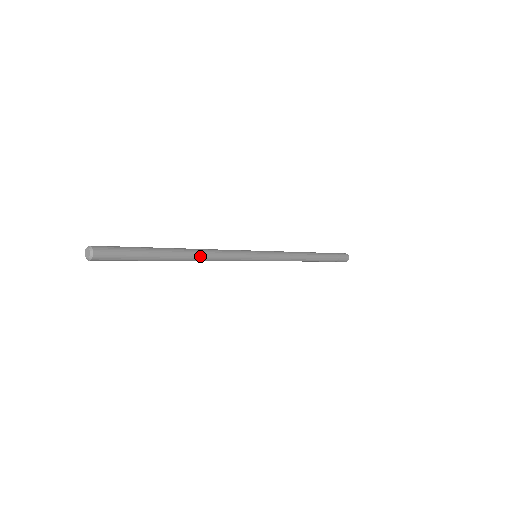
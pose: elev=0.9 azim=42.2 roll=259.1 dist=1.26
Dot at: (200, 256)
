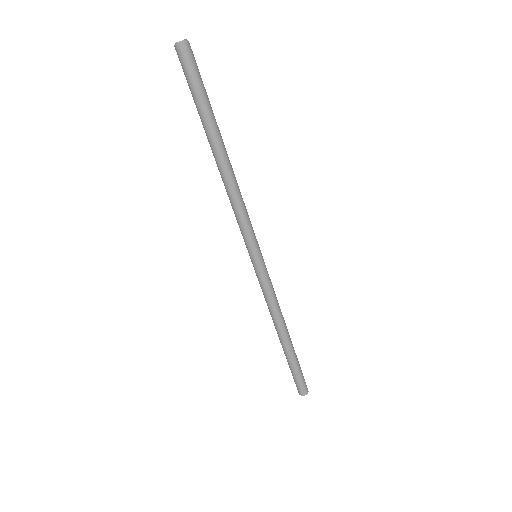
Dot at: (232, 172)
